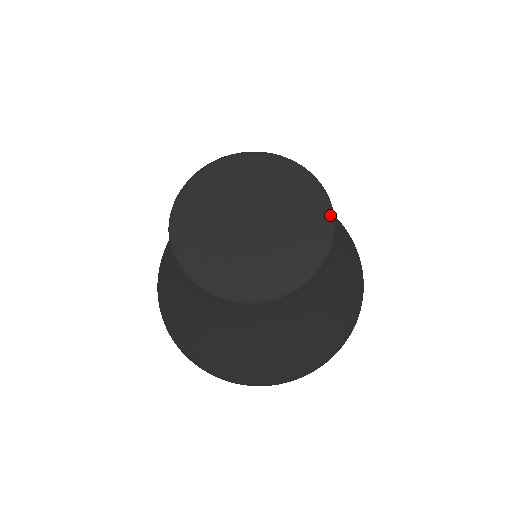
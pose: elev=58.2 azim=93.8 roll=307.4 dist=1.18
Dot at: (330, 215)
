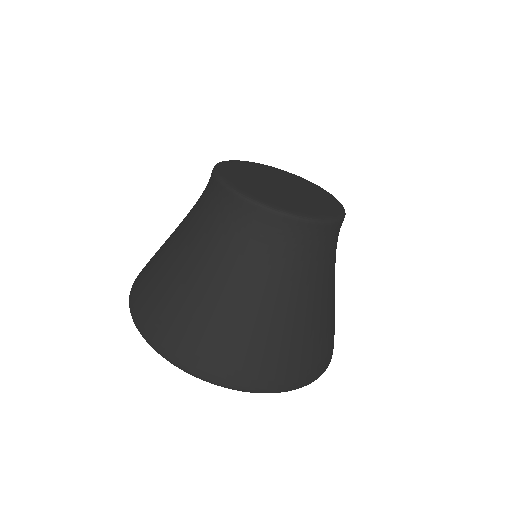
Dot at: (341, 204)
